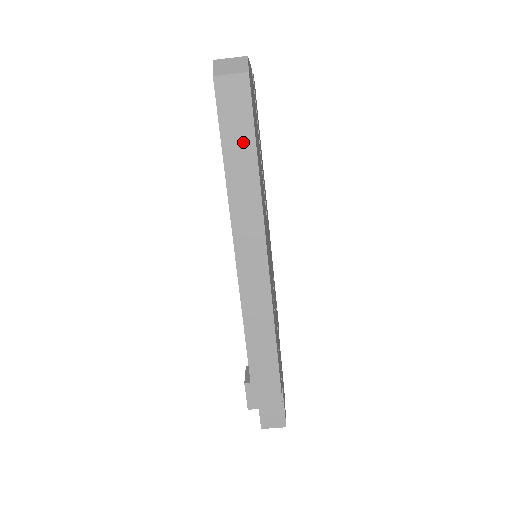
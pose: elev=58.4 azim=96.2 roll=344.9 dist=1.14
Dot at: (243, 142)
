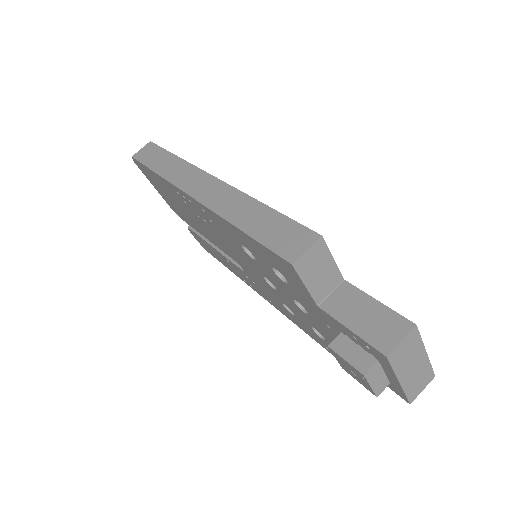
Dot at: (161, 158)
